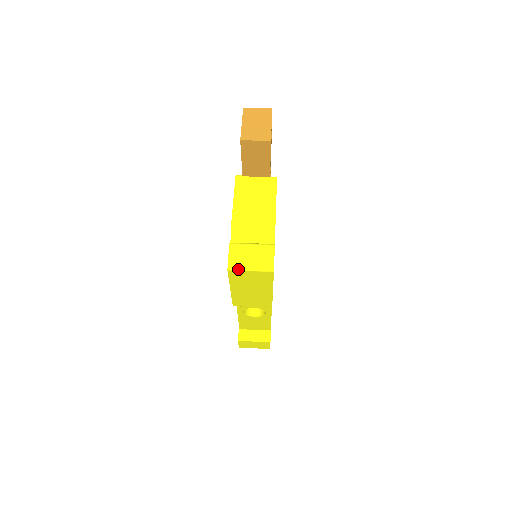
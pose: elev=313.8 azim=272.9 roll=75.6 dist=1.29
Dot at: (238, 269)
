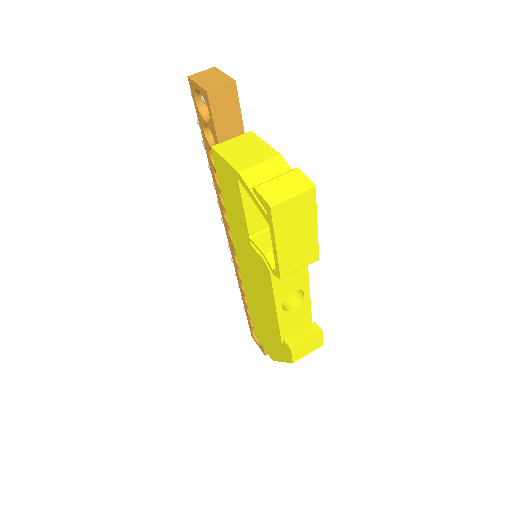
Dot at: (280, 201)
